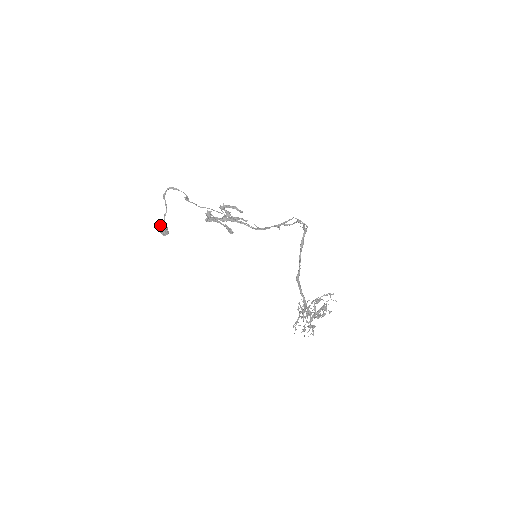
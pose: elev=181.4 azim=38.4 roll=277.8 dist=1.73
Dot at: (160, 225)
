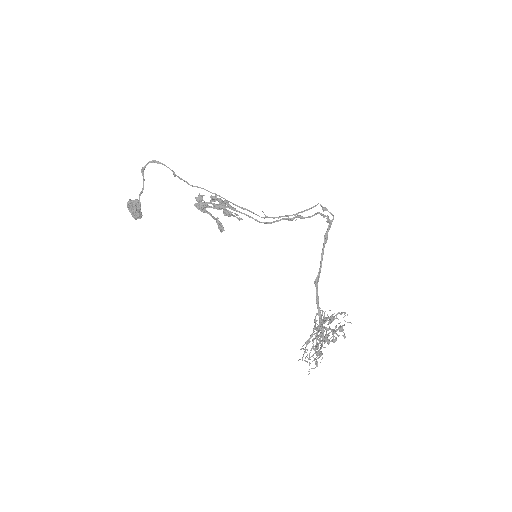
Dot at: (133, 204)
